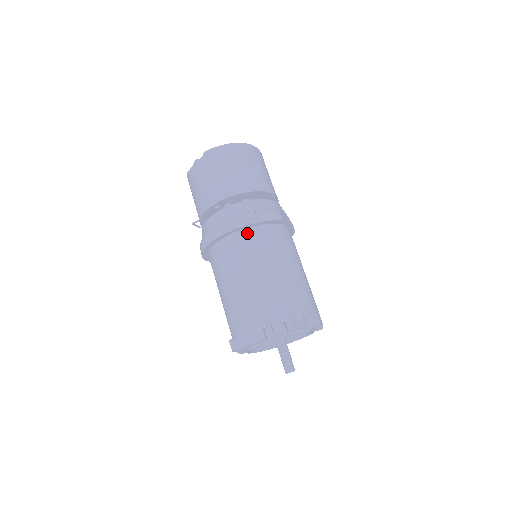
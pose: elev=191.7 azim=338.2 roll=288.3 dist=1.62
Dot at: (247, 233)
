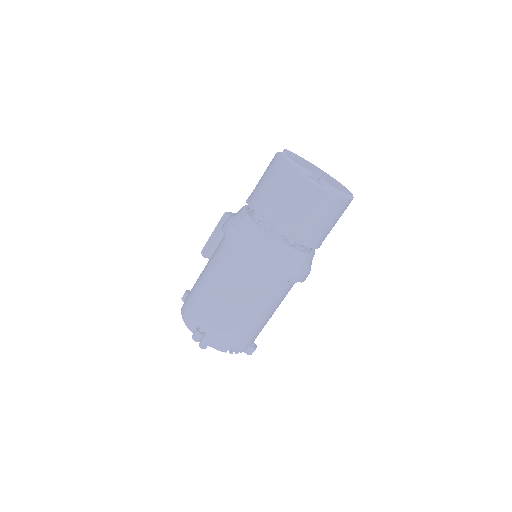
Dot at: (287, 282)
